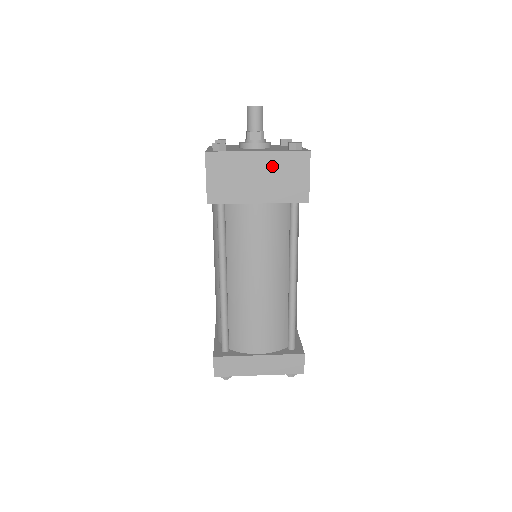
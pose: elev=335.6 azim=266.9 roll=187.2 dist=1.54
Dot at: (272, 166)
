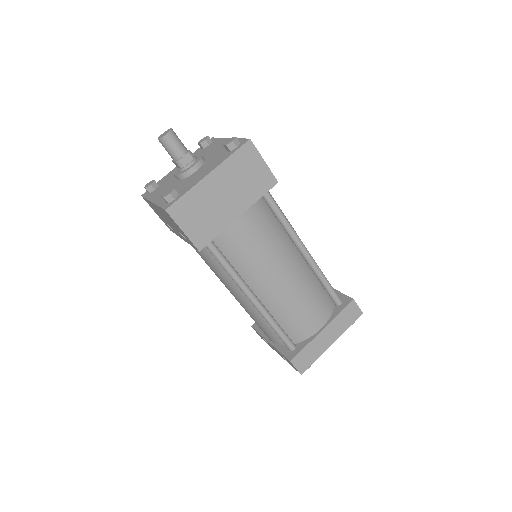
Dot at: (229, 177)
